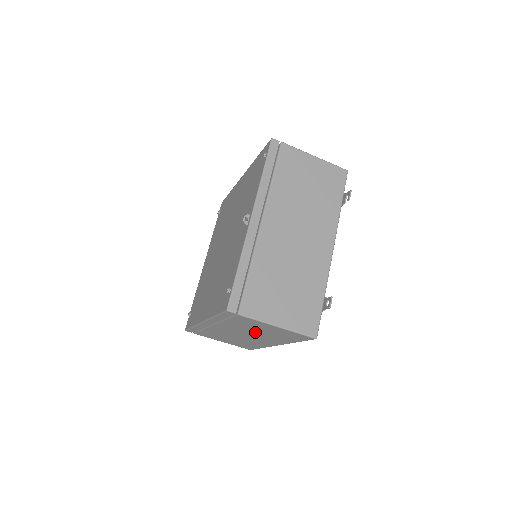
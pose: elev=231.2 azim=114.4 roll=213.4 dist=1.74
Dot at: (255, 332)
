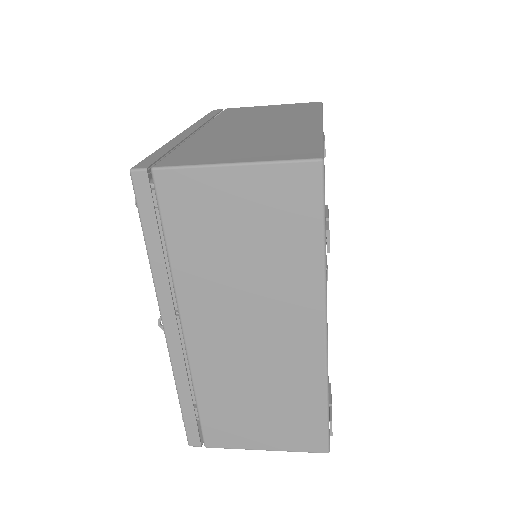
Dot at: occluded
